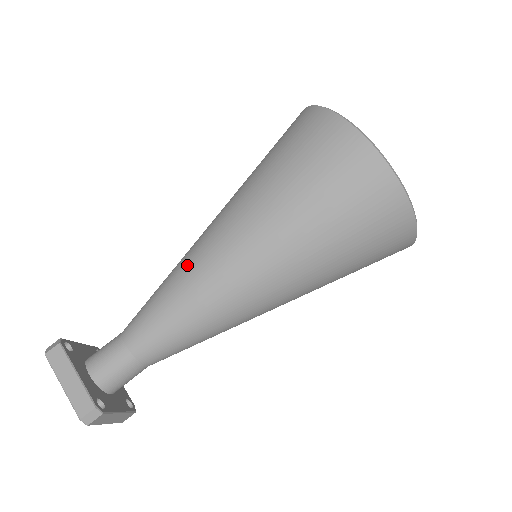
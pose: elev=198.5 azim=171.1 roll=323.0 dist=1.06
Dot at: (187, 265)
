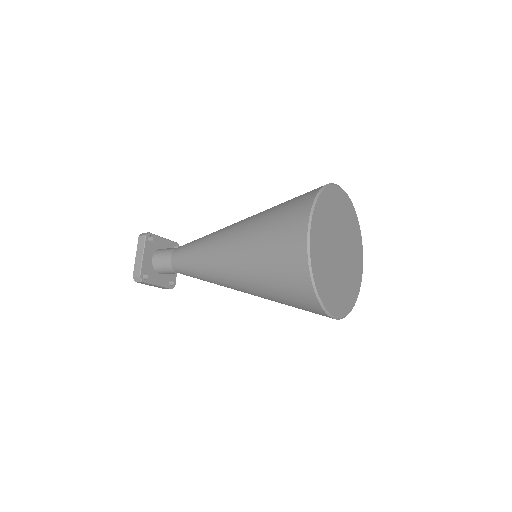
Dot at: (210, 238)
